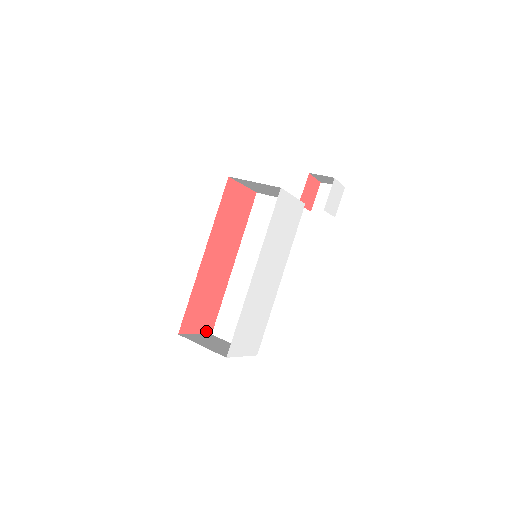
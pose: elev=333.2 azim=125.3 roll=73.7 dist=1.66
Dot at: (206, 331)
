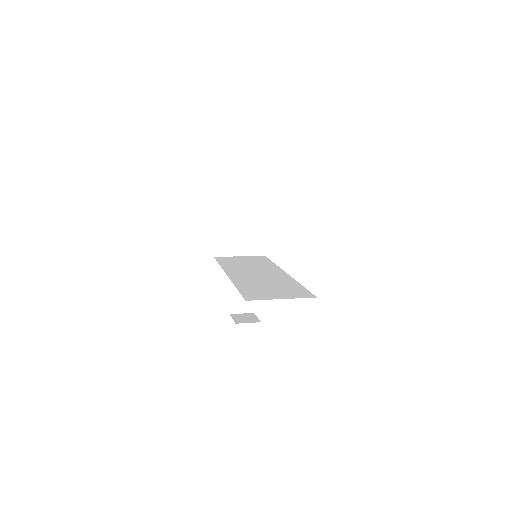
Dot at: occluded
